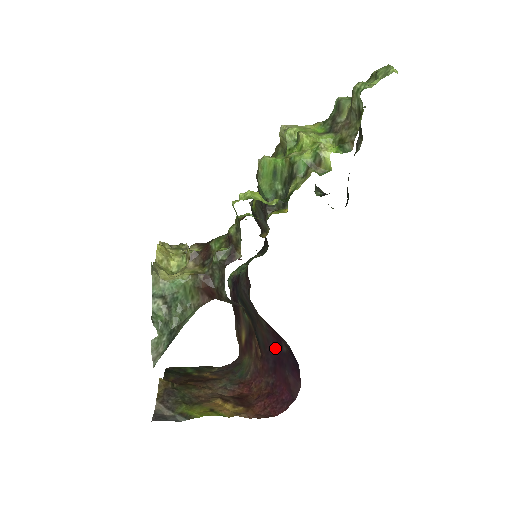
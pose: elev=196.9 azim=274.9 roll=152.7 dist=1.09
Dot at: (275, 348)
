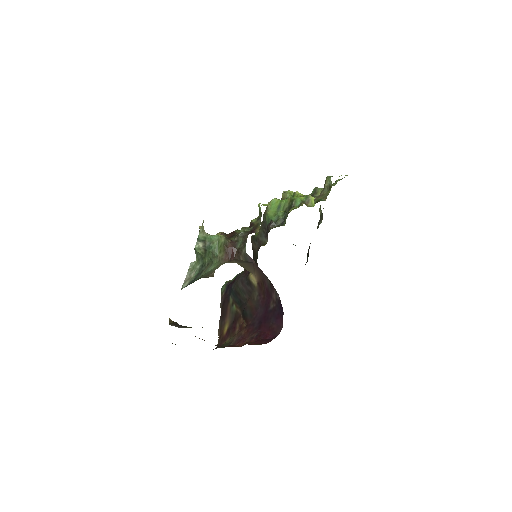
Dot at: (262, 311)
